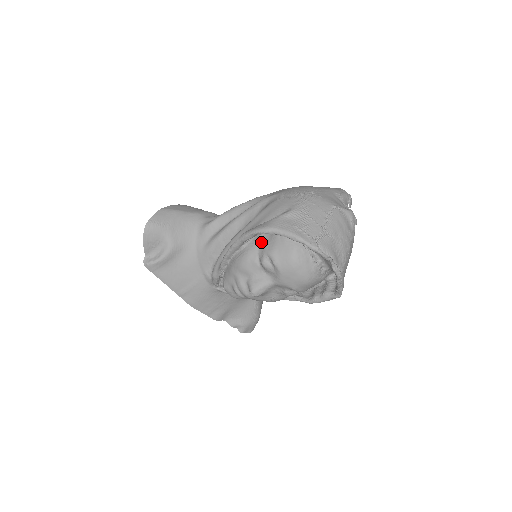
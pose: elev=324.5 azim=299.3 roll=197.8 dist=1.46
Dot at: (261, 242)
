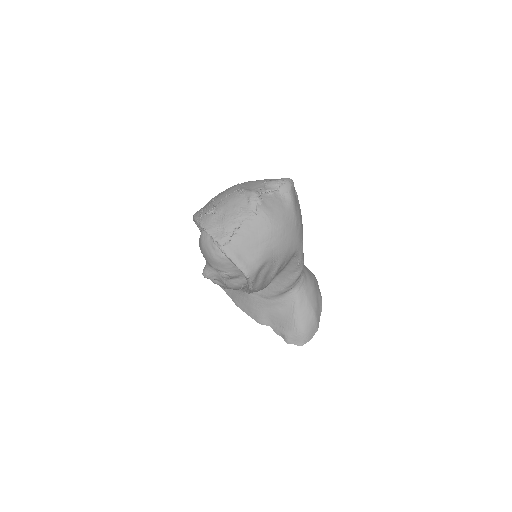
Dot at: occluded
